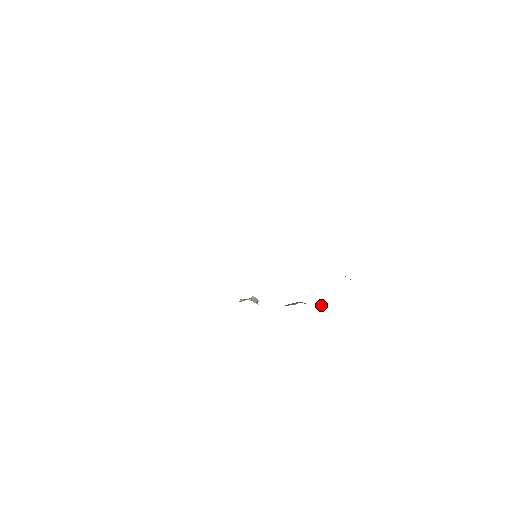
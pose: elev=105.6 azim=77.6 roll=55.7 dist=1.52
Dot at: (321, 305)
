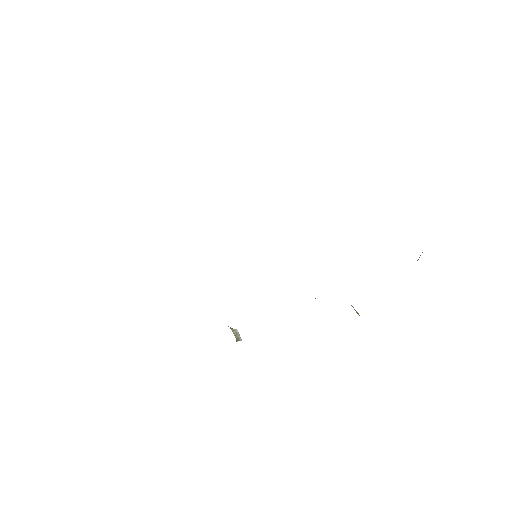
Dot at: occluded
